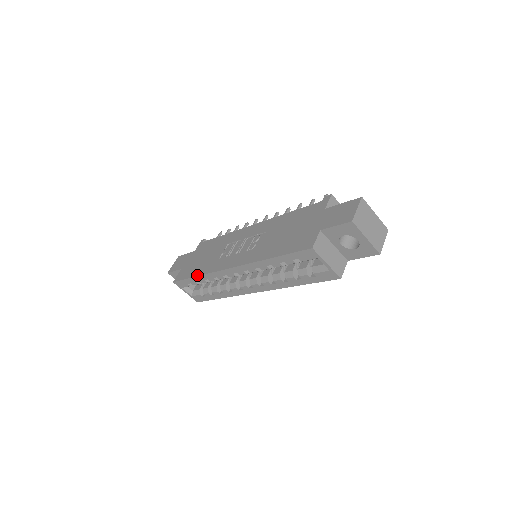
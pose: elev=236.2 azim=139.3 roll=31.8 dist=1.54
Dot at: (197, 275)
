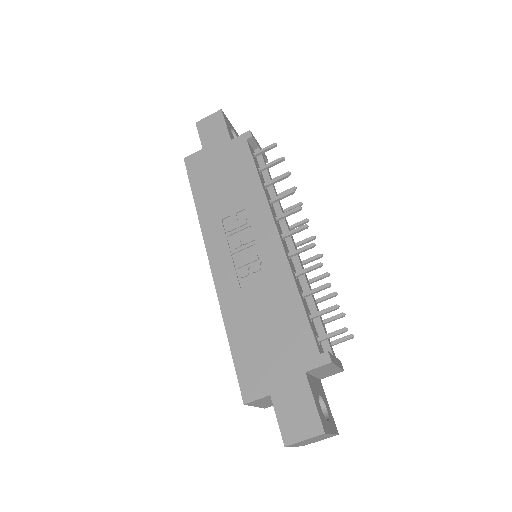
Dot at: (196, 203)
